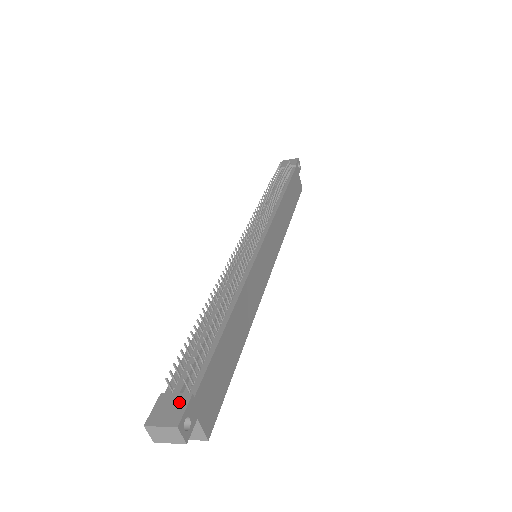
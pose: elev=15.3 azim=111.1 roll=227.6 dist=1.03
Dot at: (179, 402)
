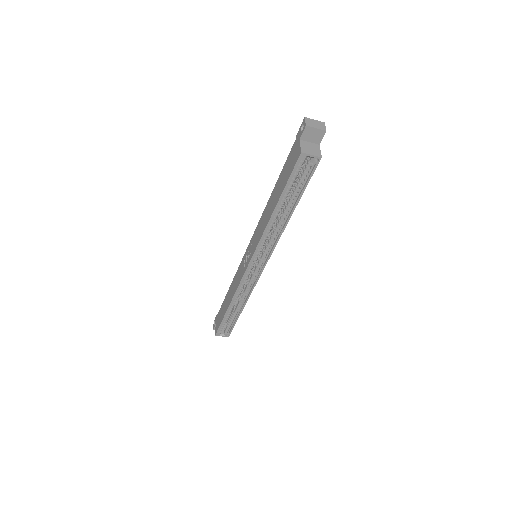
Dot at: occluded
